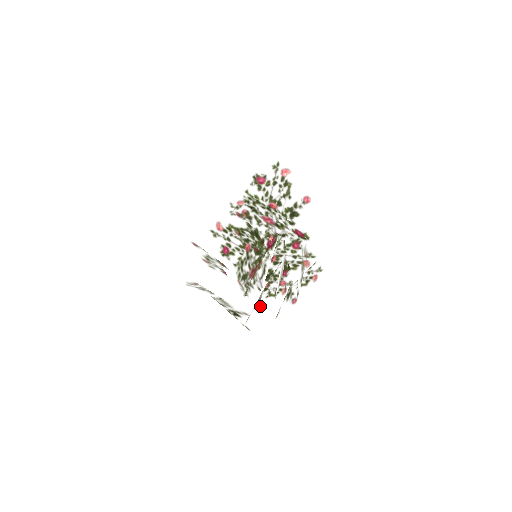
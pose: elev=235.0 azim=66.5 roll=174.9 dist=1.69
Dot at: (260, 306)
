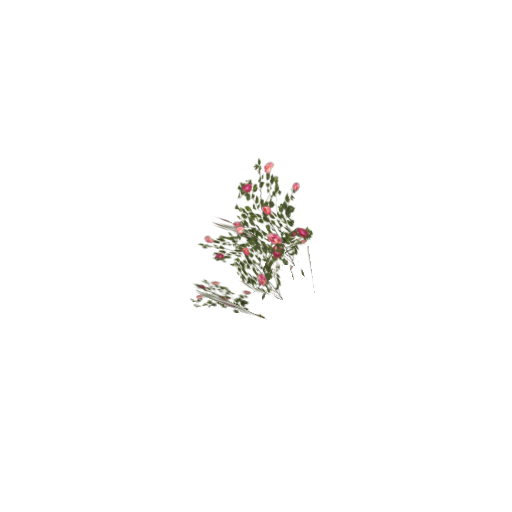
Dot at: occluded
